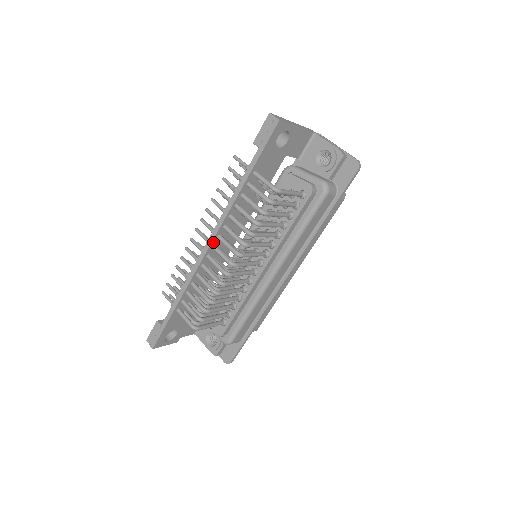
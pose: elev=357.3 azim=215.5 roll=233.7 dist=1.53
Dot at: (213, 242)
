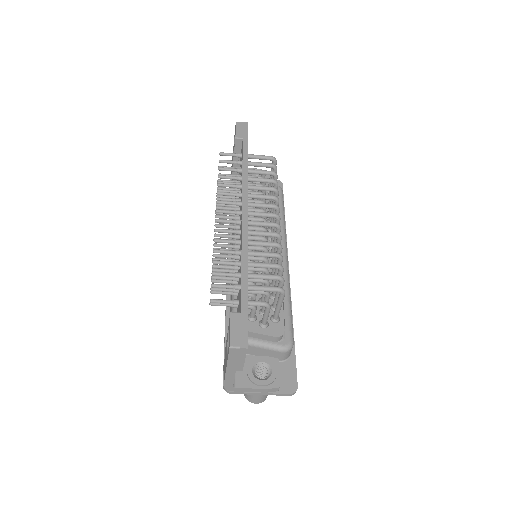
Dot at: (247, 207)
